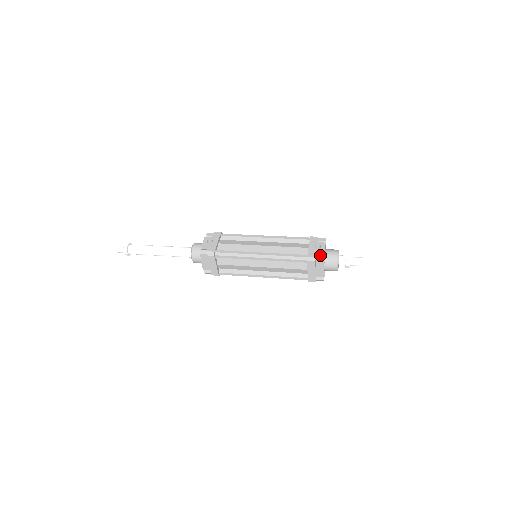
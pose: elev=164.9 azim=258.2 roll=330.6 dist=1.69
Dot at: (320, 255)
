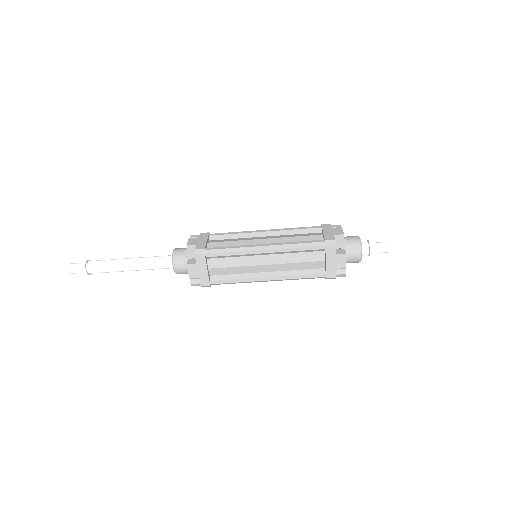
Dot at: occluded
